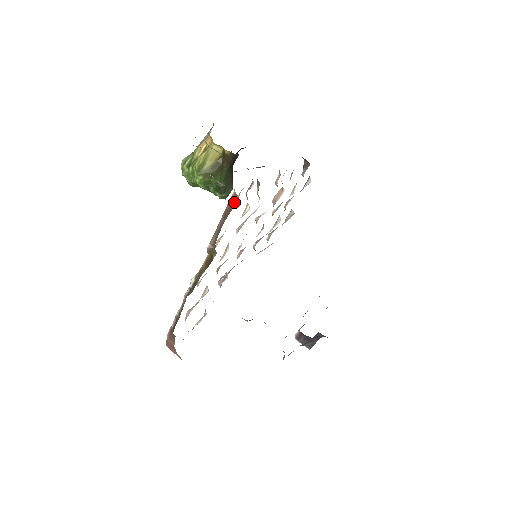
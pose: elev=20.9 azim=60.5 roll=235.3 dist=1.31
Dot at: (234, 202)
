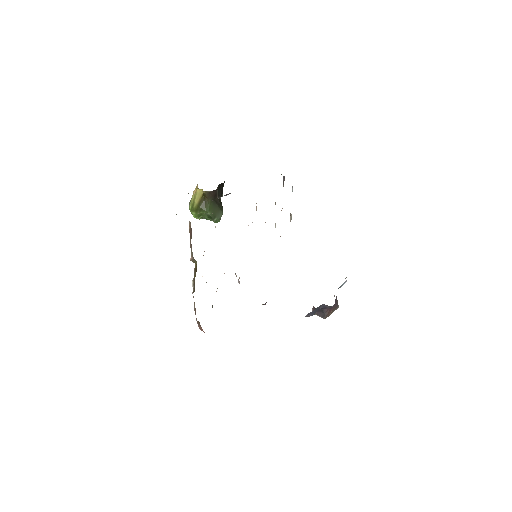
Dot at: occluded
